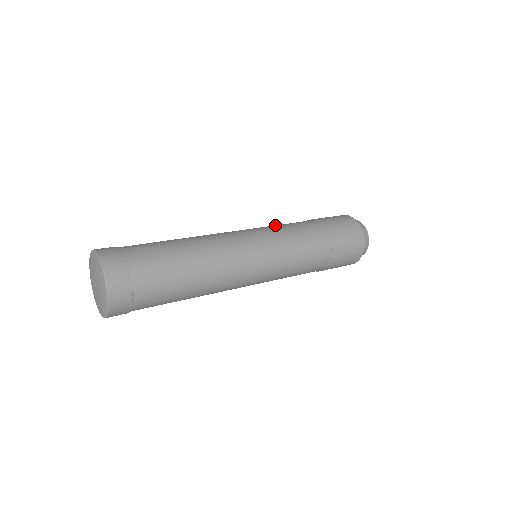
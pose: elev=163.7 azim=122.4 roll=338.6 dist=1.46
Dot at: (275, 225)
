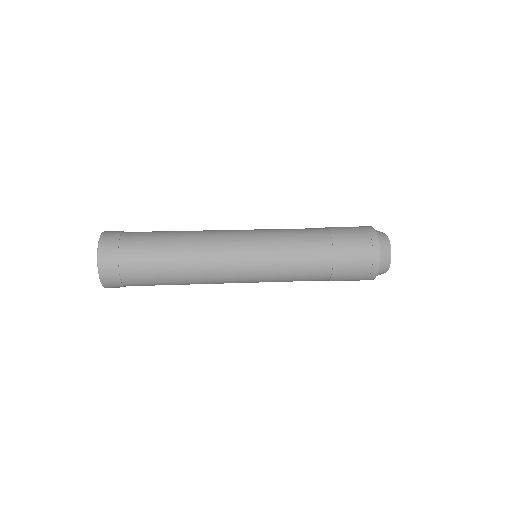
Dot at: (281, 229)
